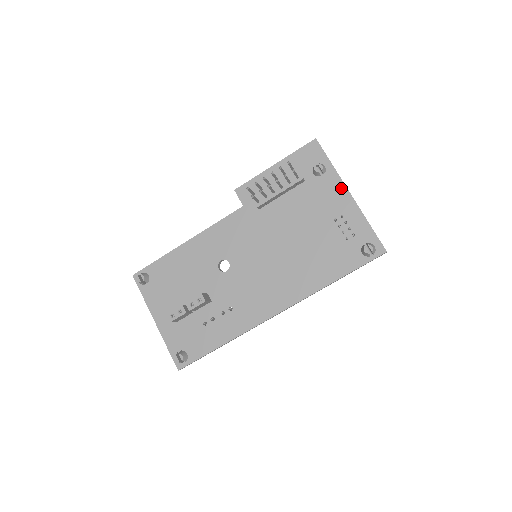
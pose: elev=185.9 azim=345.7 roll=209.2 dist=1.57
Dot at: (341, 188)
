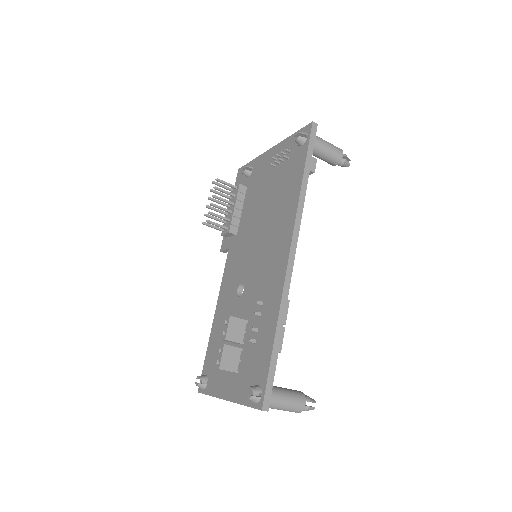
Dot at: (265, 156)
